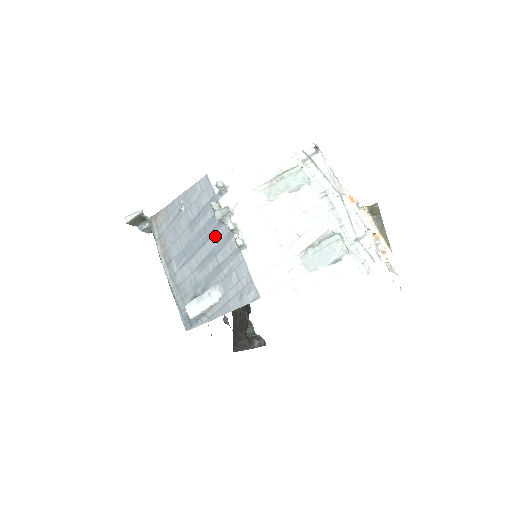
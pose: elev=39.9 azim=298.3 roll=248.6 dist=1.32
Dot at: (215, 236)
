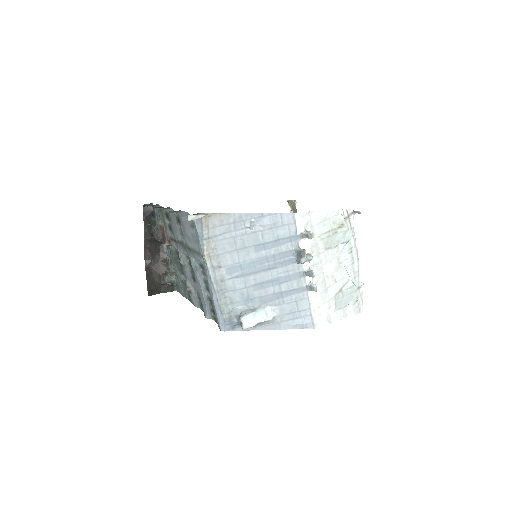
Dot at: (284, 268)
